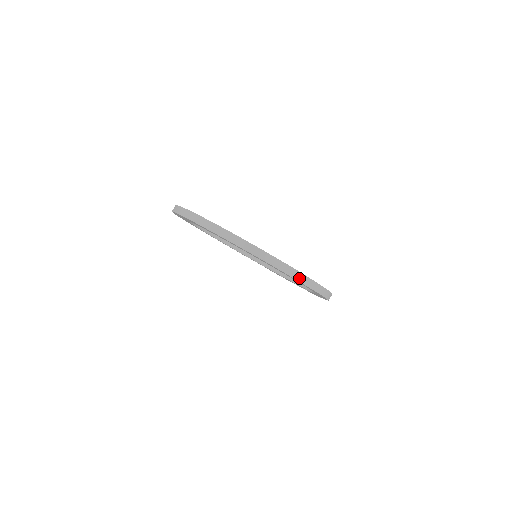
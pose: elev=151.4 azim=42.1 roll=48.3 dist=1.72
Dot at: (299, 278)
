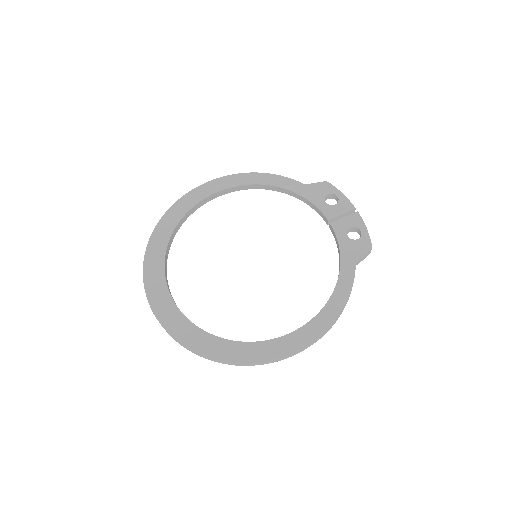
Dot at: (259, 364)
